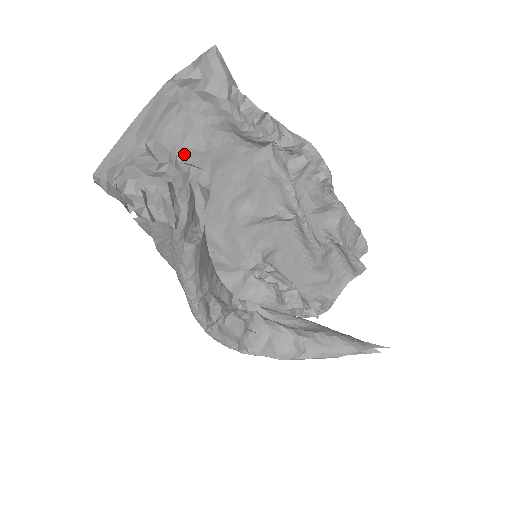
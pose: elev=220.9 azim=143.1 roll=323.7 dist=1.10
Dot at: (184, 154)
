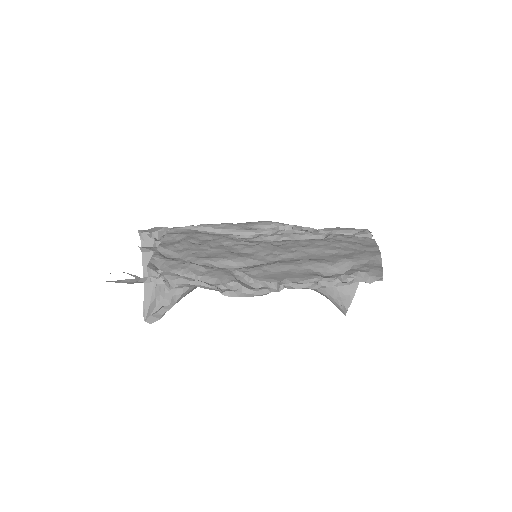
Dot at: (161, 250)
